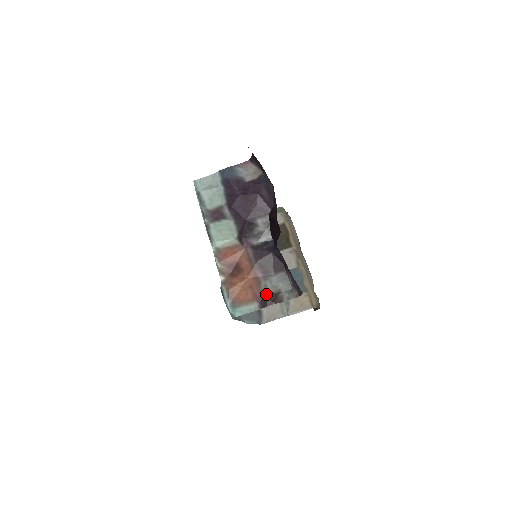
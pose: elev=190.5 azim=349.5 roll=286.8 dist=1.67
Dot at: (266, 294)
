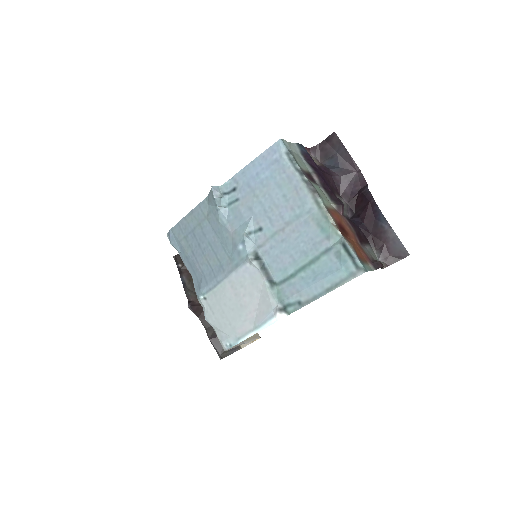
Dot at: (371, 259)
